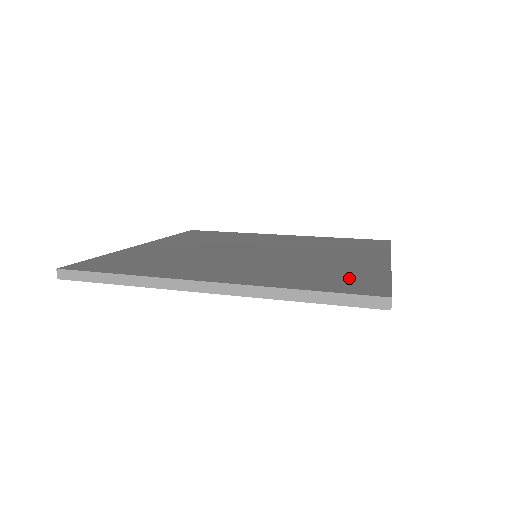
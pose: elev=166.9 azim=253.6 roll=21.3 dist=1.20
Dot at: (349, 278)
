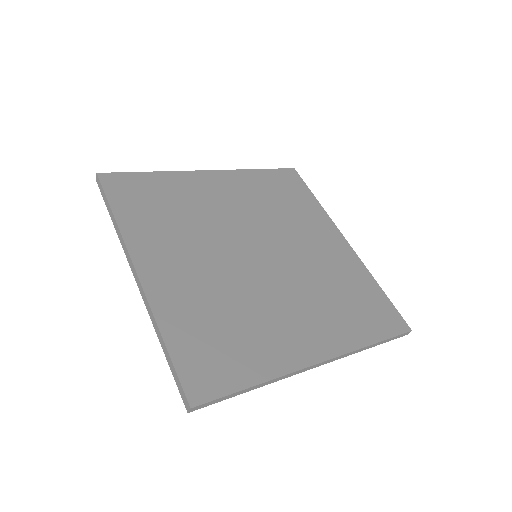
Dot at: (225, 356)
